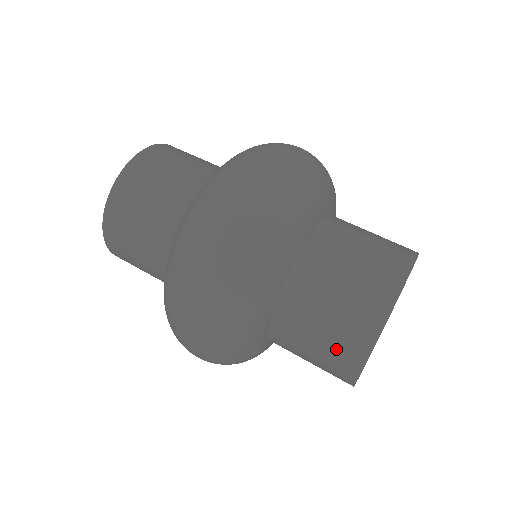
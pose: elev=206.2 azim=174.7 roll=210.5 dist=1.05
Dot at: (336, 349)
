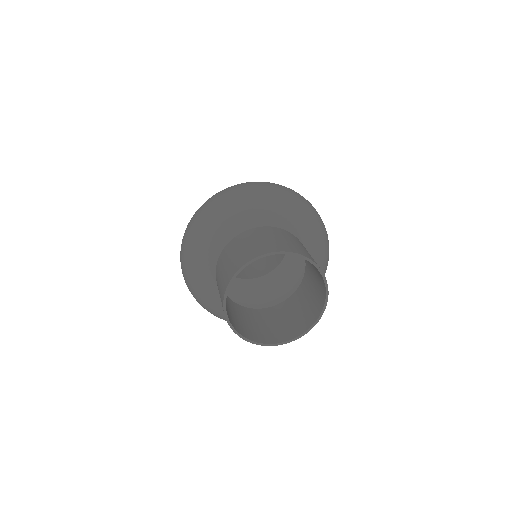
Dot at: occluded
